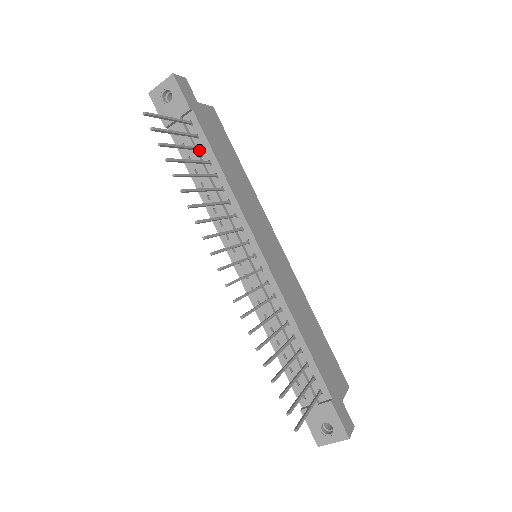
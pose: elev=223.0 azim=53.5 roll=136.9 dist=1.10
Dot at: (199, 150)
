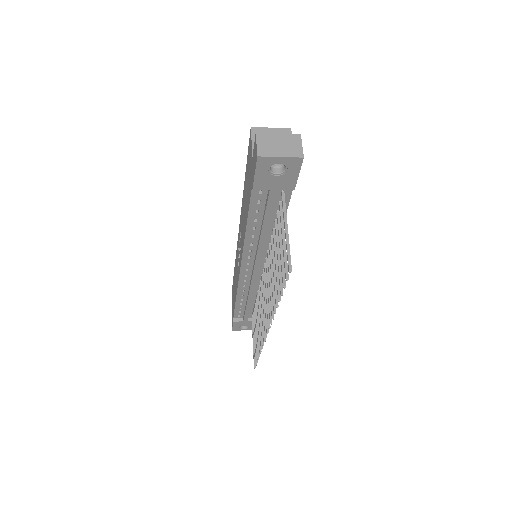
Dot at: (277, 220)
